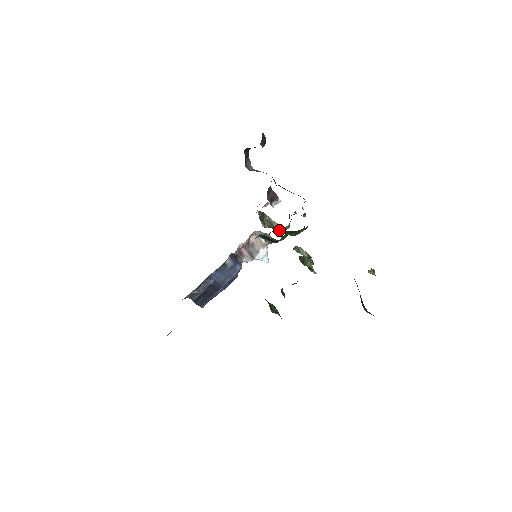
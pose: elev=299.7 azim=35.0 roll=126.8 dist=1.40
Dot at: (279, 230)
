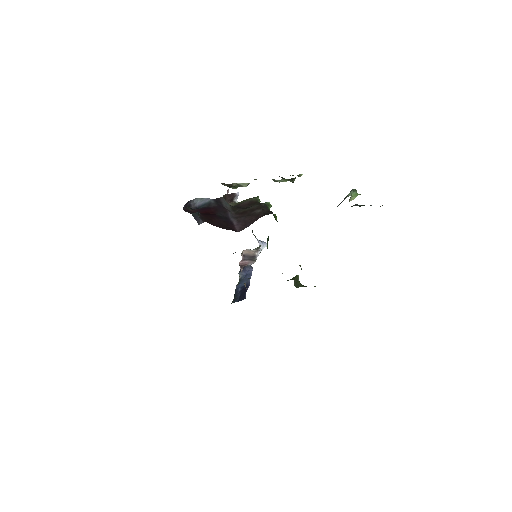
Dot at: occluded
